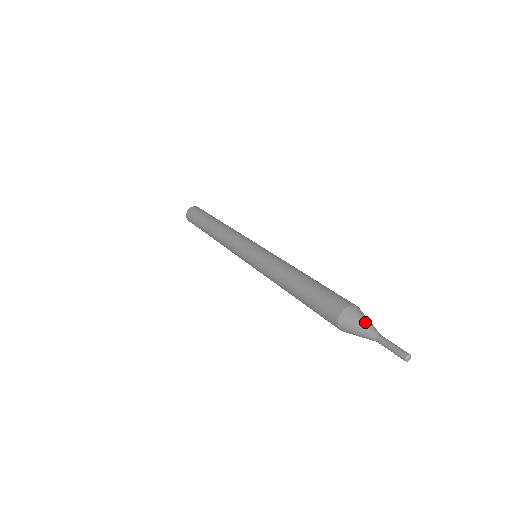
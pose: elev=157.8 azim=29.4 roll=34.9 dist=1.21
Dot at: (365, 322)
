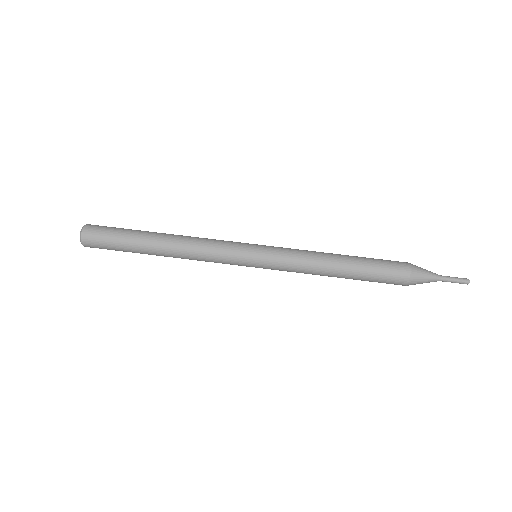
Dot at: (428, 272)
